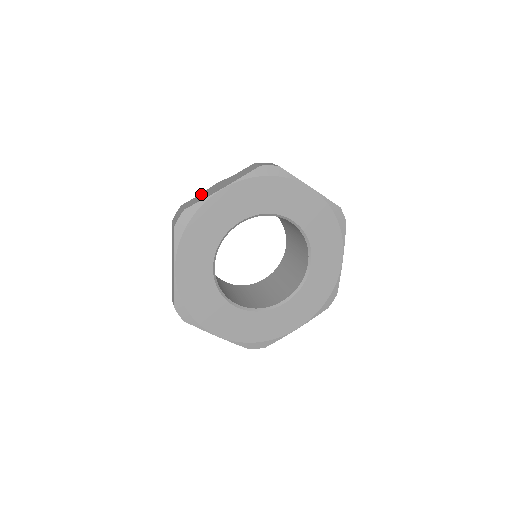
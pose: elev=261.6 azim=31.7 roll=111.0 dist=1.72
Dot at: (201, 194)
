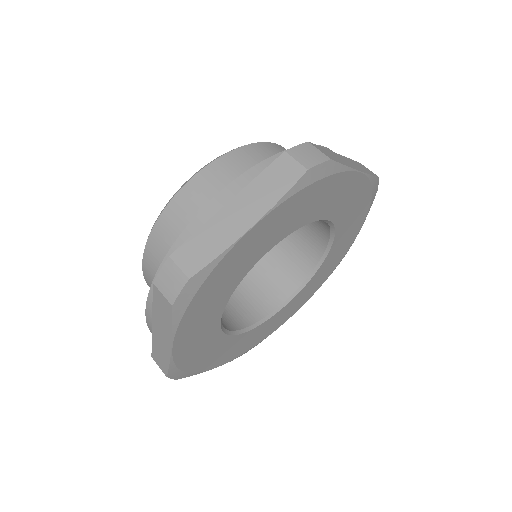
Dot at: (202, 230)
